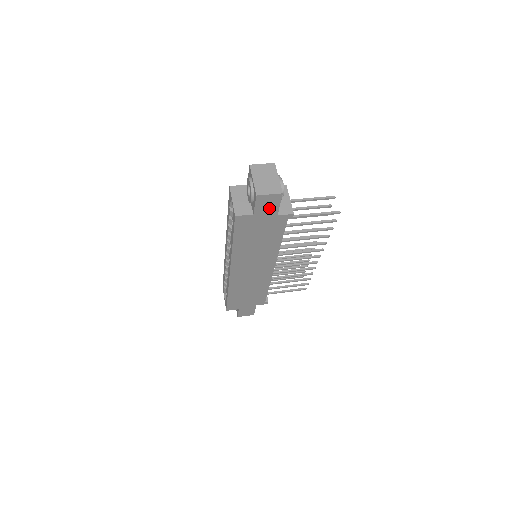
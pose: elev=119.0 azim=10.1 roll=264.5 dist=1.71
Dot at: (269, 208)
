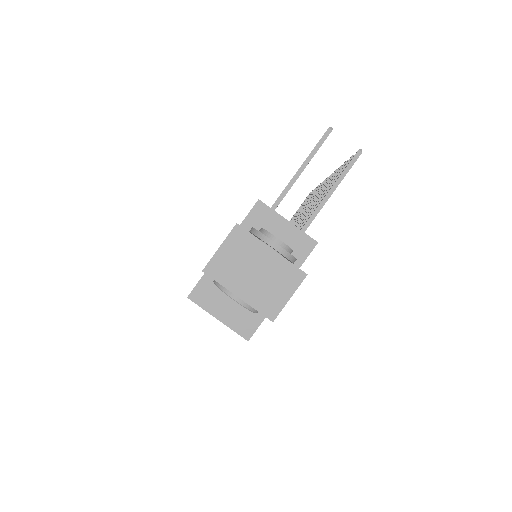
Dot at: occluded
